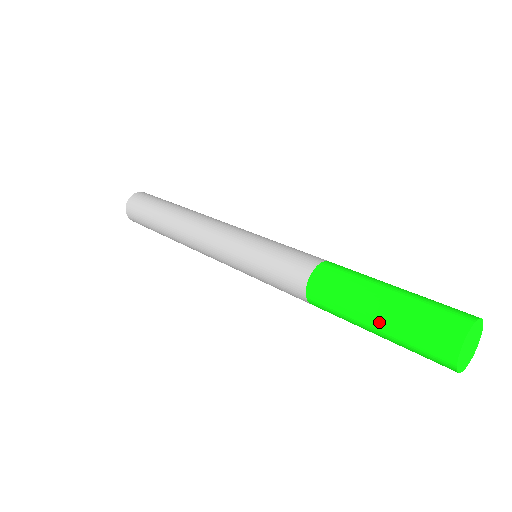
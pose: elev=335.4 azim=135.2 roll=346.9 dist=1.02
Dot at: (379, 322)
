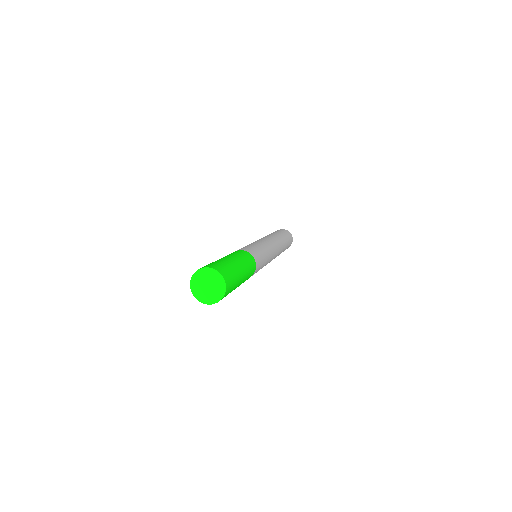
Dot at: occluded
